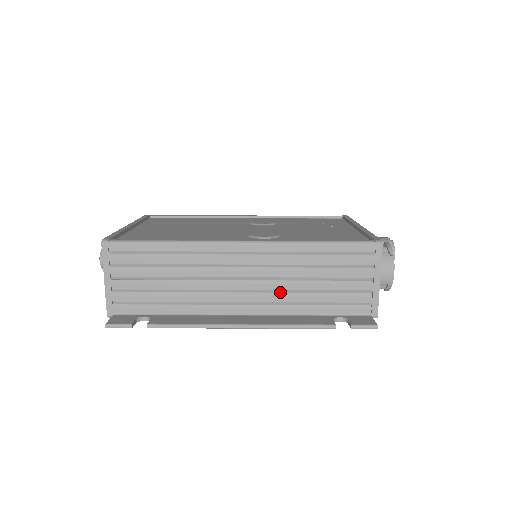
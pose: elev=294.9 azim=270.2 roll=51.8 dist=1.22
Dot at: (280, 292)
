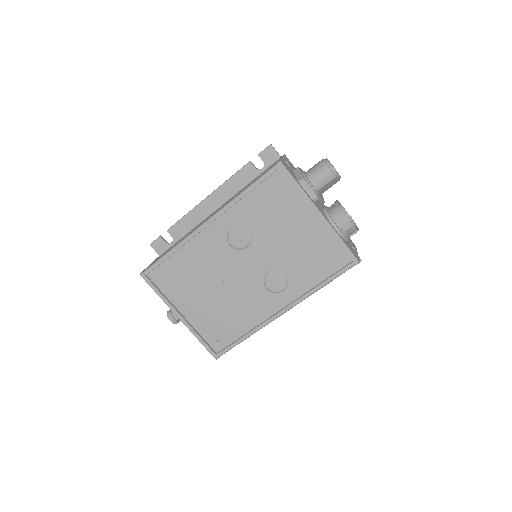
Dot at: occluded
